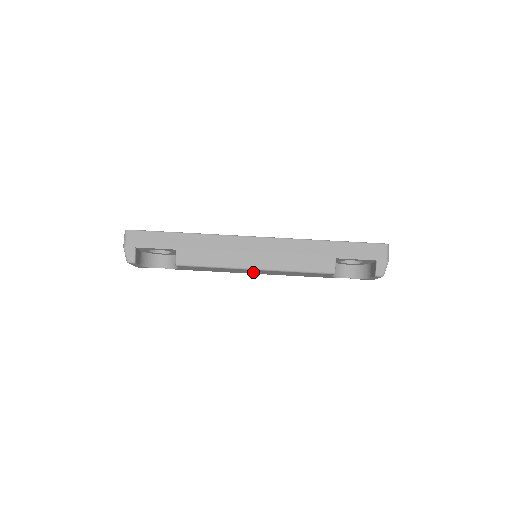
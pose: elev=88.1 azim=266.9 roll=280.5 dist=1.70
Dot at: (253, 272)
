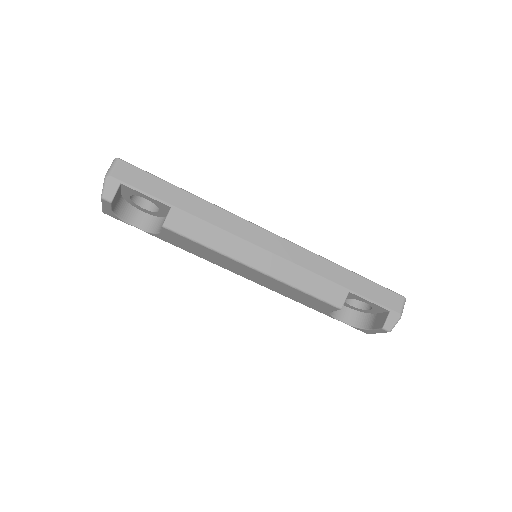
Dot at: (245, 273)
